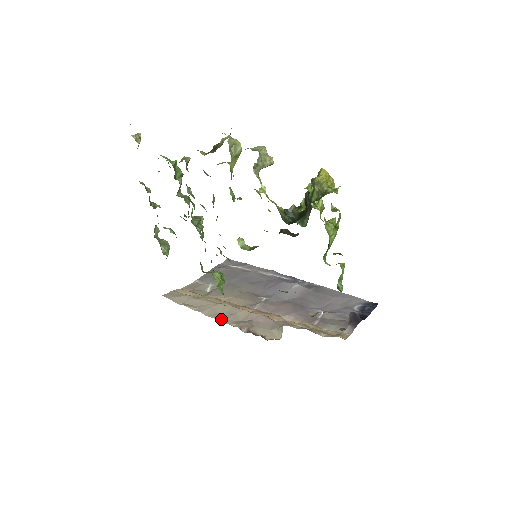
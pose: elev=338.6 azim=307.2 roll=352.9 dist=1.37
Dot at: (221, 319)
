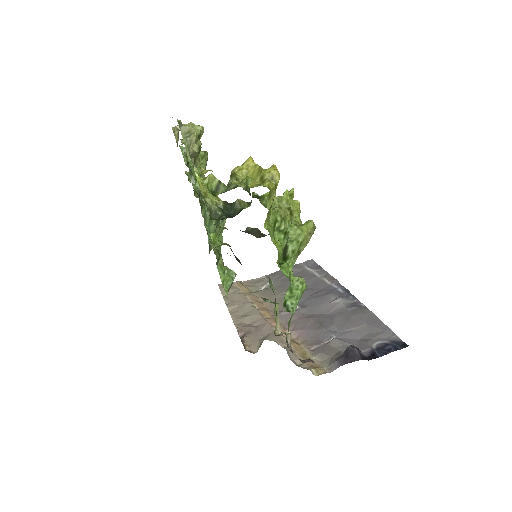
Dot at: (234, 318)
